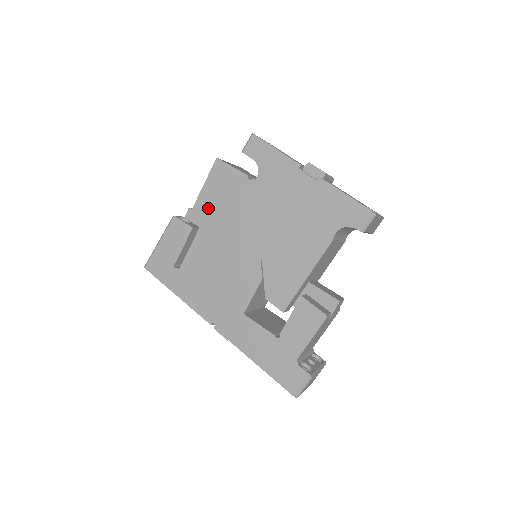
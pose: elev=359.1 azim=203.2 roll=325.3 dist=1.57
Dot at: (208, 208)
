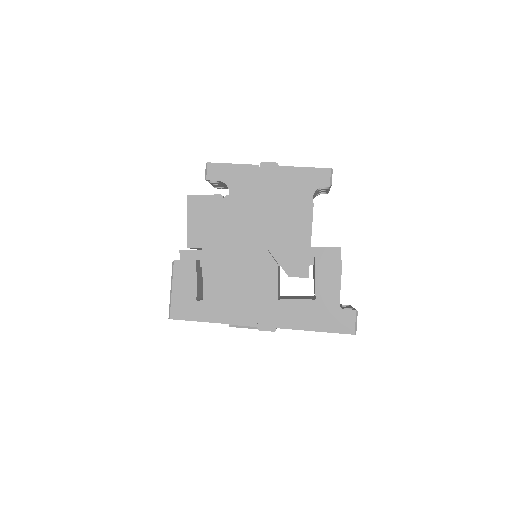
Dot at: (201, 237)
